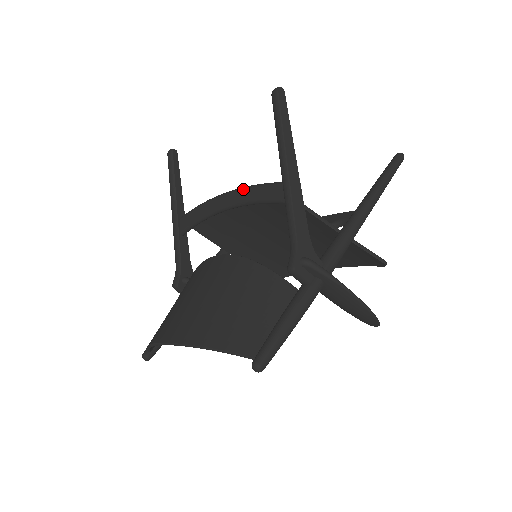
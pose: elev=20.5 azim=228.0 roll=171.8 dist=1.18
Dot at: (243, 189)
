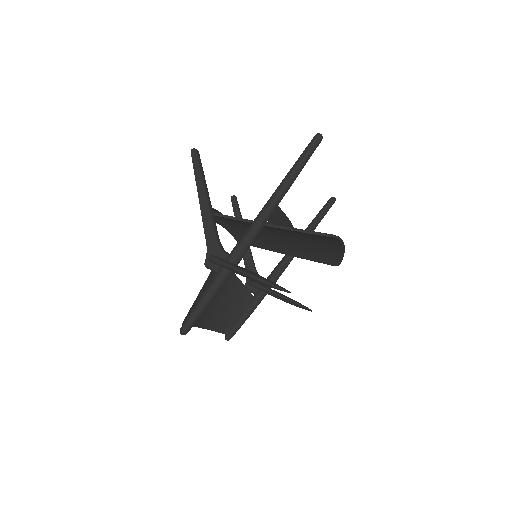
Dot at: occluded
